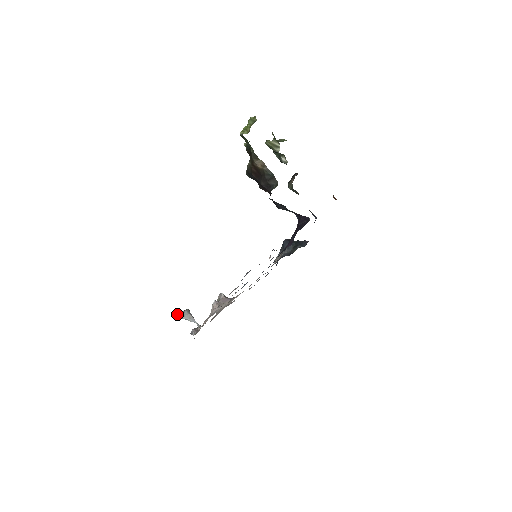
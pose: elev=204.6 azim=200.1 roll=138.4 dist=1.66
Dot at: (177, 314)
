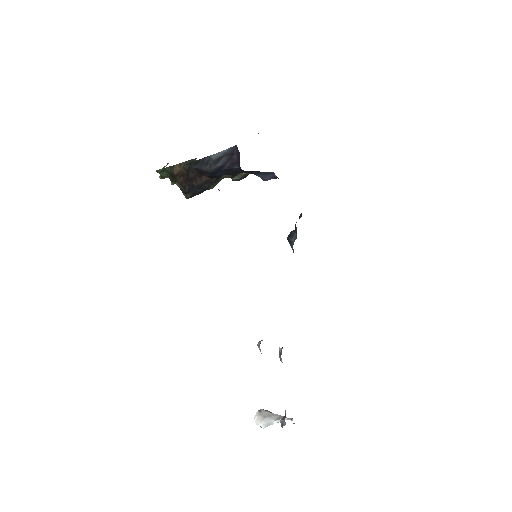
Dot at: occluded
